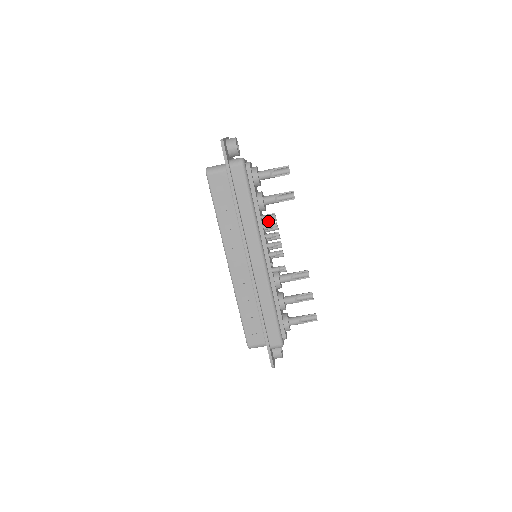
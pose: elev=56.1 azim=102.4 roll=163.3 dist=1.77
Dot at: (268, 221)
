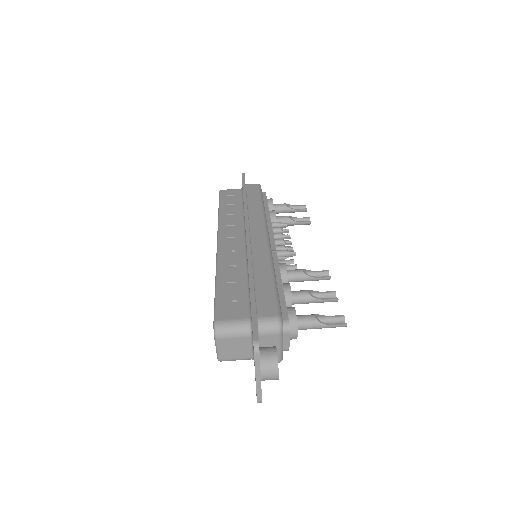
Dot at: occluded
